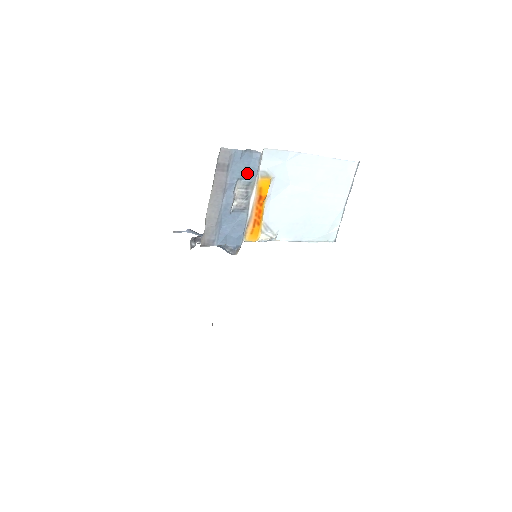
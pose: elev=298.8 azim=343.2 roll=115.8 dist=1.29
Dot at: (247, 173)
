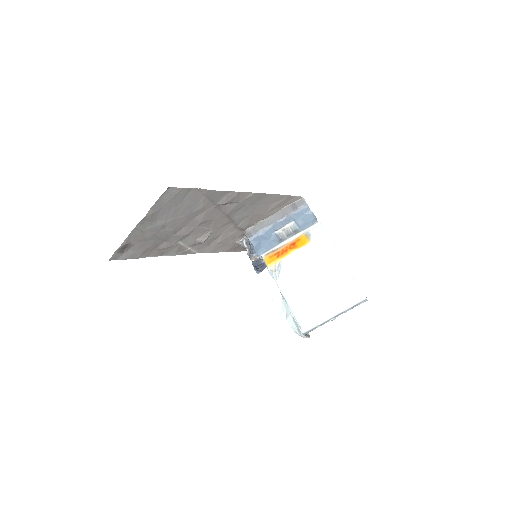
Dot at: (301, 223)
